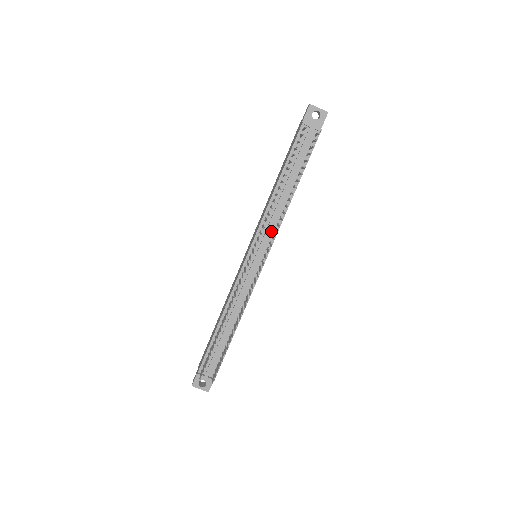
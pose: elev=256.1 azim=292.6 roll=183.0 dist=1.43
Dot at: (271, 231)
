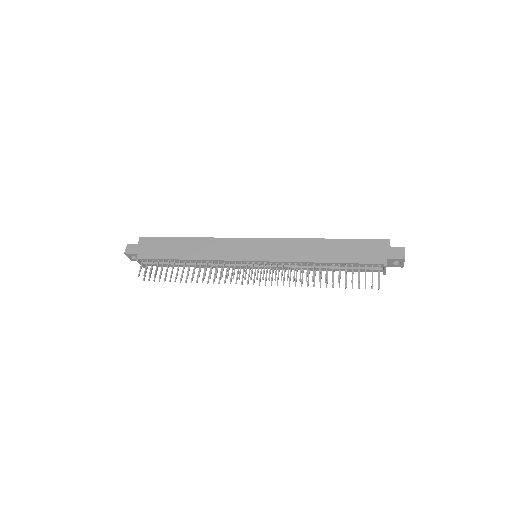
Dot at: occluded
